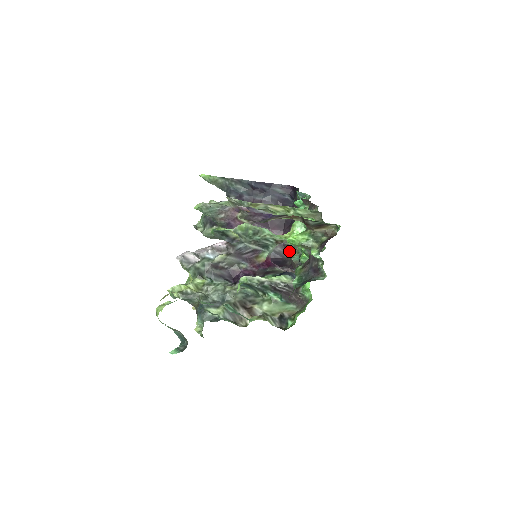
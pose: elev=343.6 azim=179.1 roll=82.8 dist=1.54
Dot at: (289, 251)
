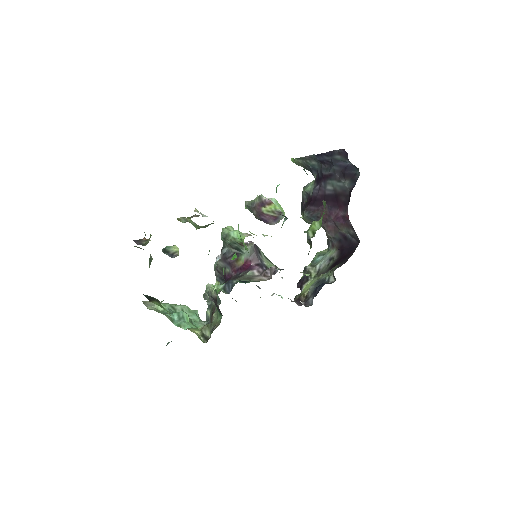
Dot at: occluded
